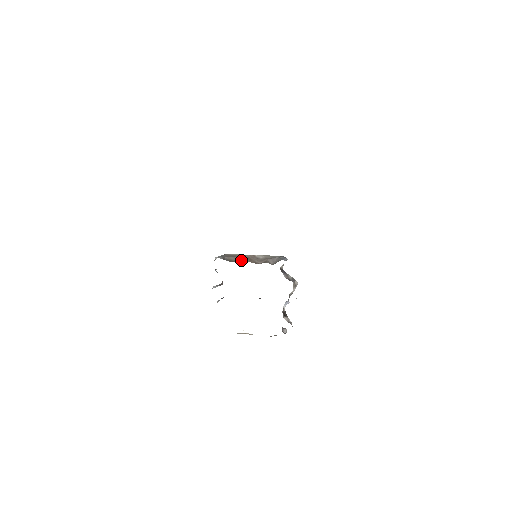
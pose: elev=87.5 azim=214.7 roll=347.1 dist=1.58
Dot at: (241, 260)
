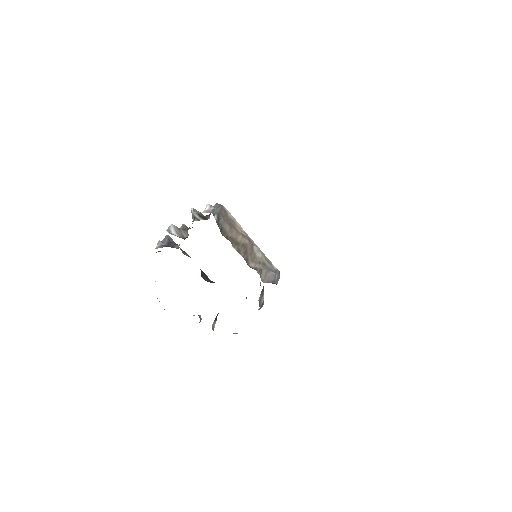
Dot at: (236, 243)
